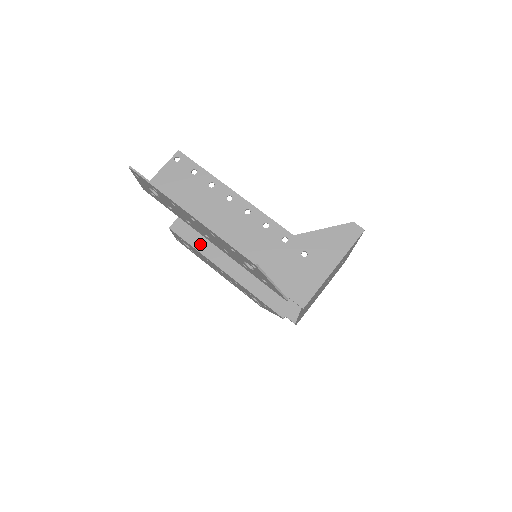
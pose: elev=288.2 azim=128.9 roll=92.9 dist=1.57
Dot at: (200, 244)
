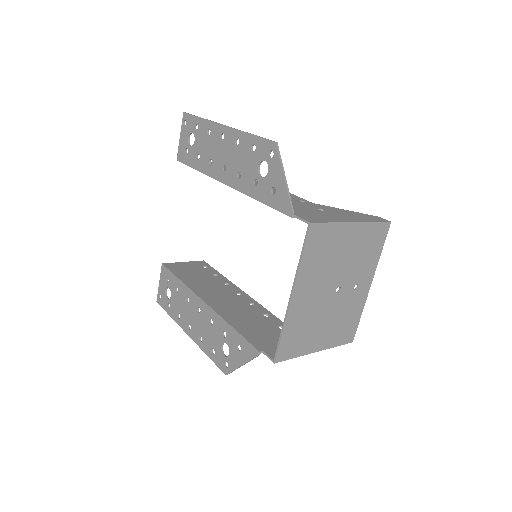
Dot at: (188, 280)
